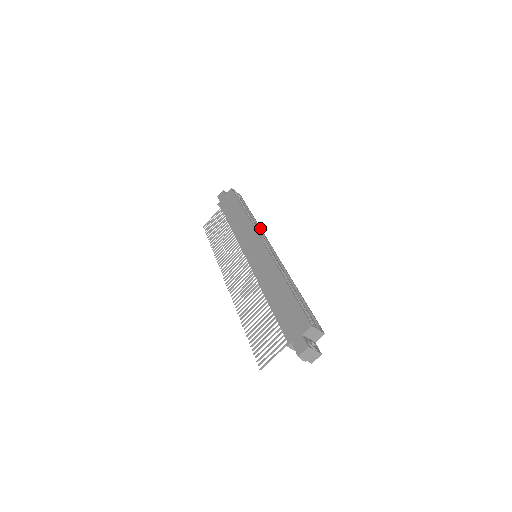
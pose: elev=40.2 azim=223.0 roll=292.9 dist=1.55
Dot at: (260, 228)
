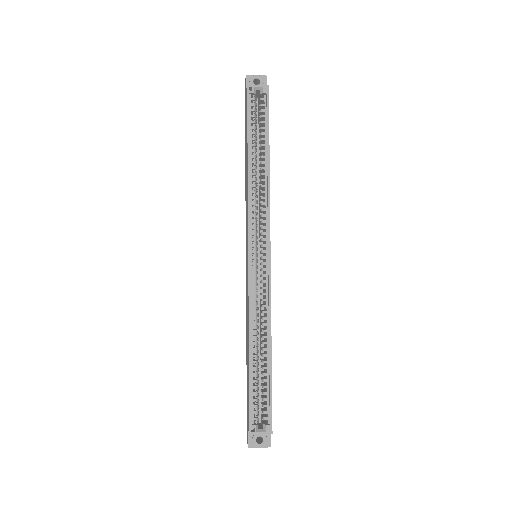
Dot at: (267, 199)
